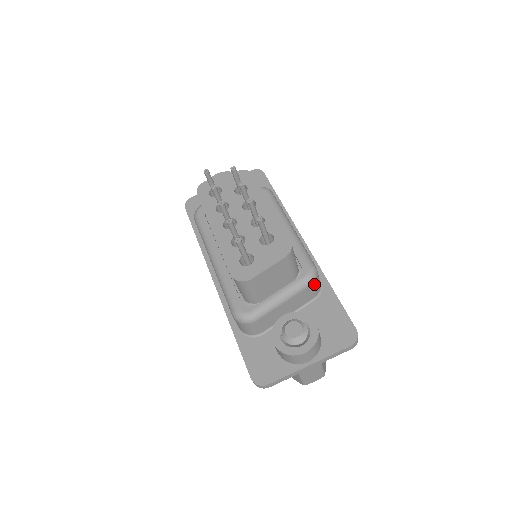
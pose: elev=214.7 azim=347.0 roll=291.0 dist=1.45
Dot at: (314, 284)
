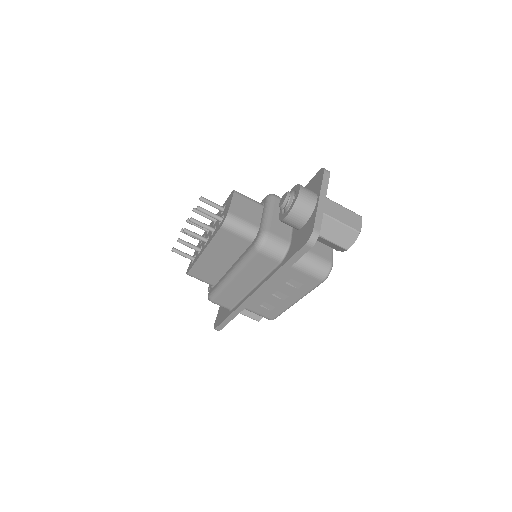
Dot at: (278, 197)
